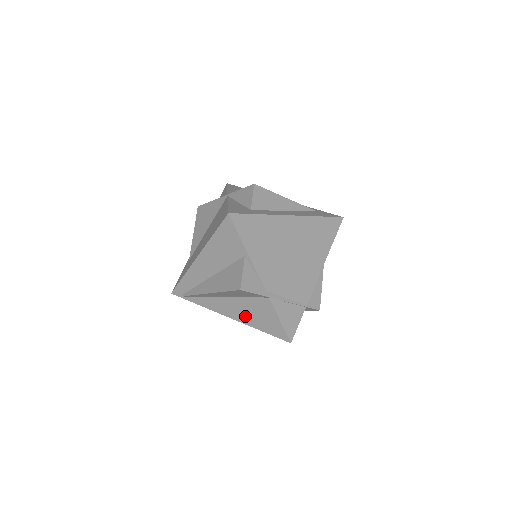
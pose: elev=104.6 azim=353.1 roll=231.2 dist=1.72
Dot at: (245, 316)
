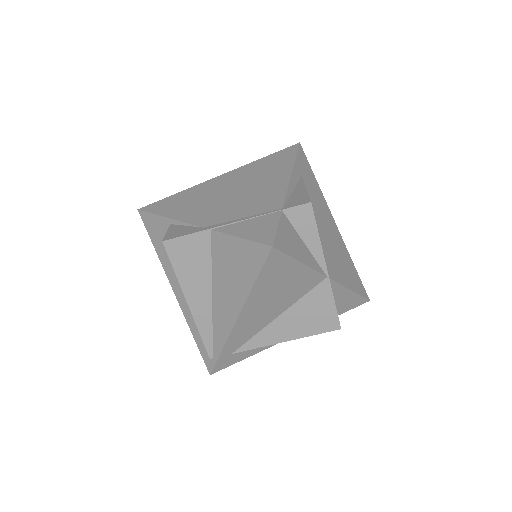
Dot at: (234, 290)
